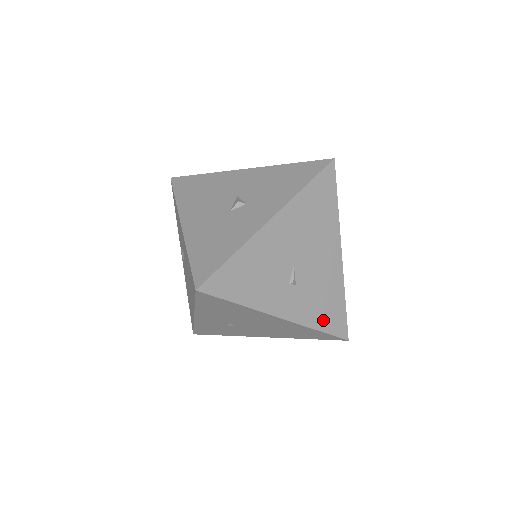
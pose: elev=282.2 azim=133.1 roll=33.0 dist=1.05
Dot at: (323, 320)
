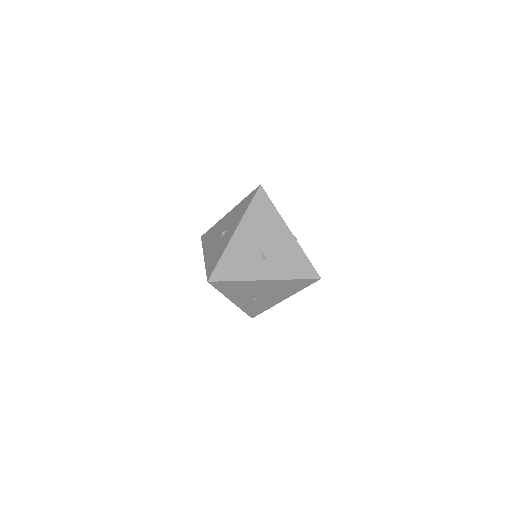
Dot at: (295, 272)
